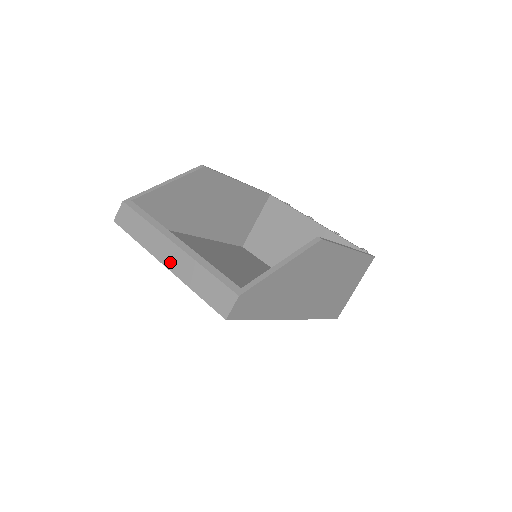
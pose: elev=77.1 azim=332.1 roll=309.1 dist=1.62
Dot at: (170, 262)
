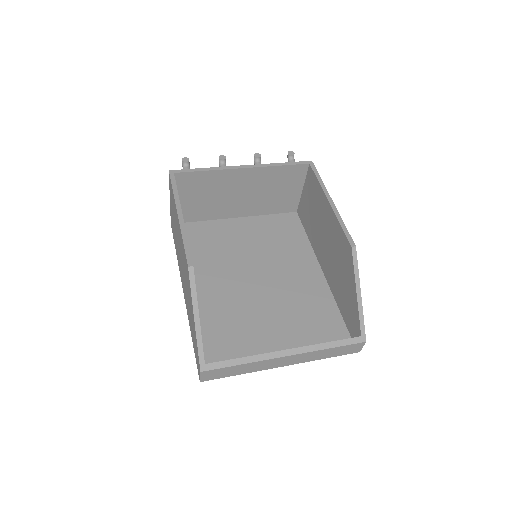
Dot at: (291, 363)
